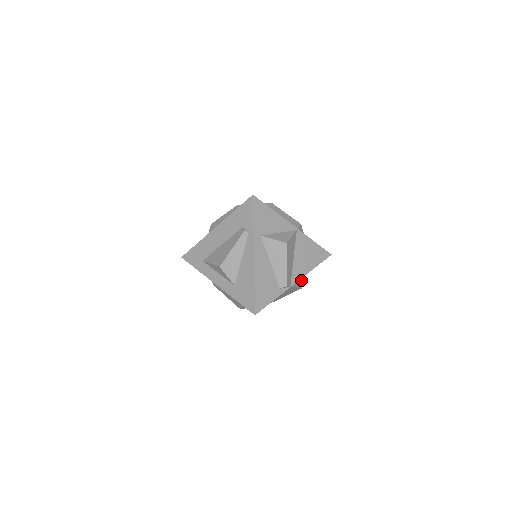
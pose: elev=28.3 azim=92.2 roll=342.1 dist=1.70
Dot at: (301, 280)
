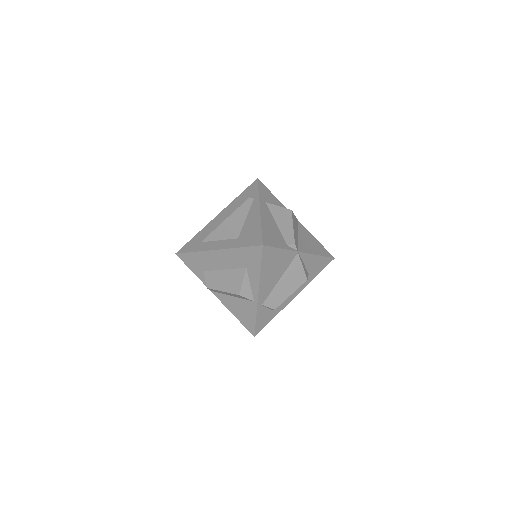
Dot at: (306, 272)
